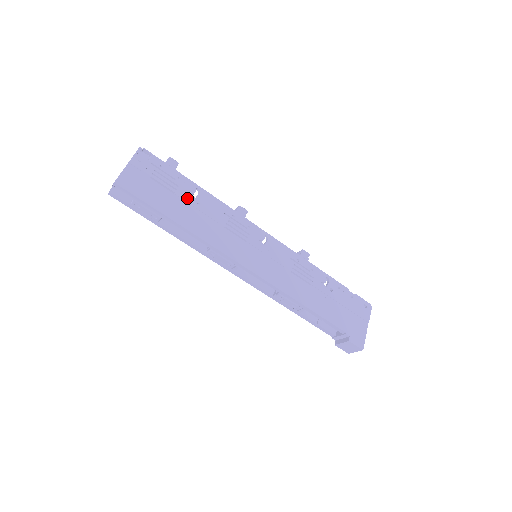
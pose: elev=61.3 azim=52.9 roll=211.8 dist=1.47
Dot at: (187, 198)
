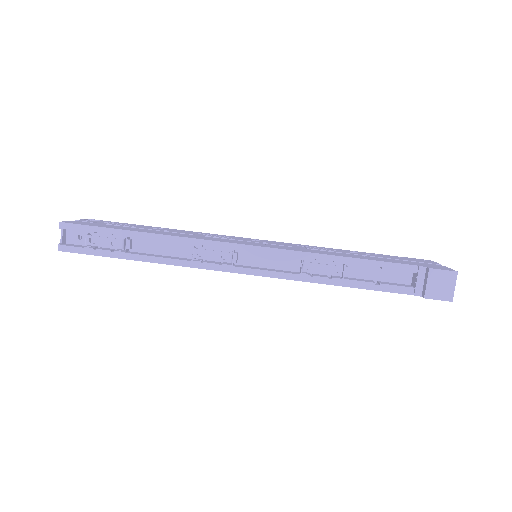
Dot at: (149, 229)
